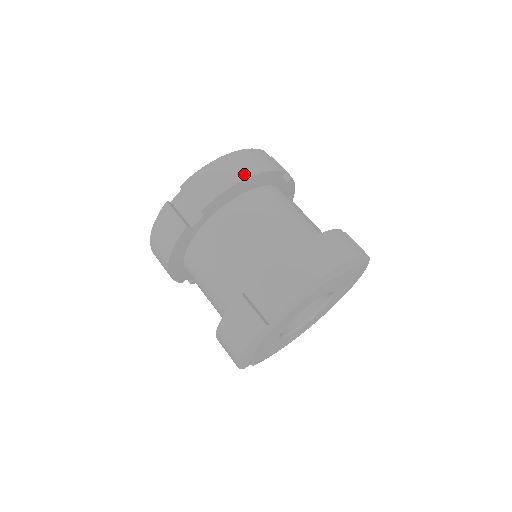
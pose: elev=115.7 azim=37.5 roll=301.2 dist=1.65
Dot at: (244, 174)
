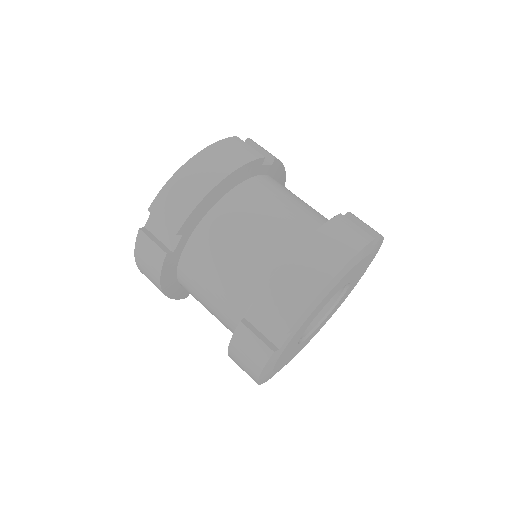
Dot at: (214, 179)
